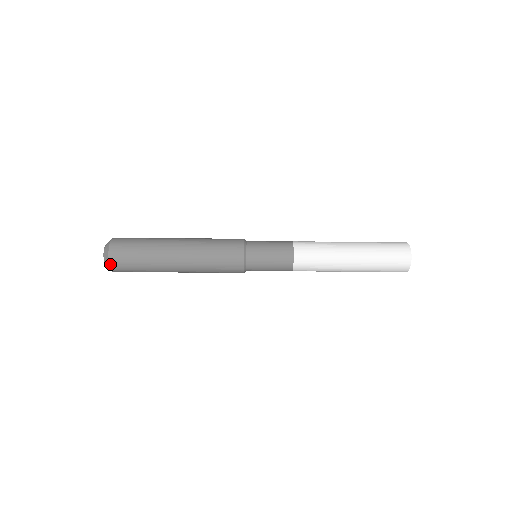
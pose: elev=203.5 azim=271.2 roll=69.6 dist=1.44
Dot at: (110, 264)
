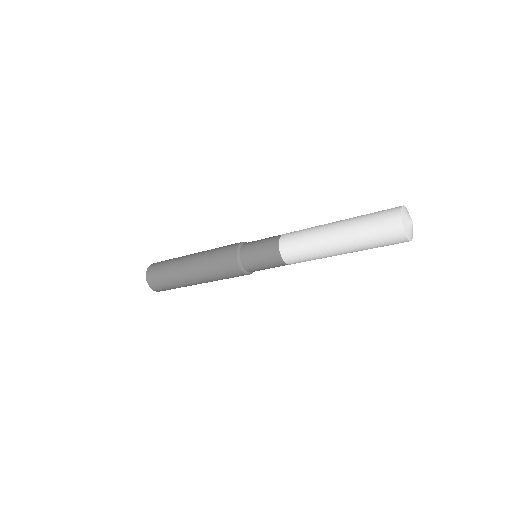
Dot at: occluded
